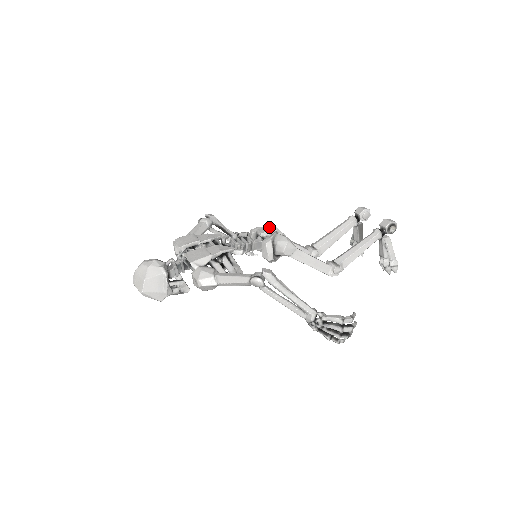
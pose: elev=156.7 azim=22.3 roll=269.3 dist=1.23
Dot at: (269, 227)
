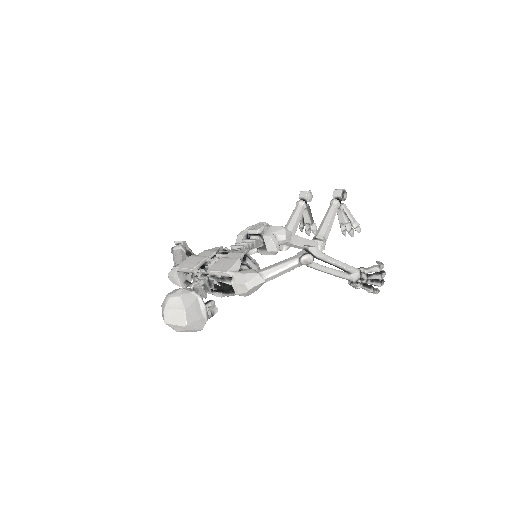
Dot at: (257, 224)
